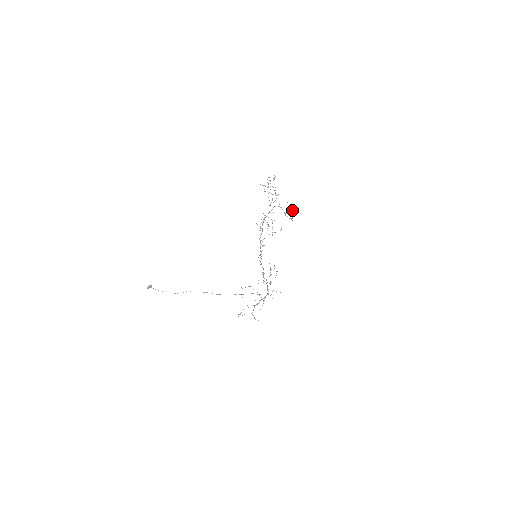
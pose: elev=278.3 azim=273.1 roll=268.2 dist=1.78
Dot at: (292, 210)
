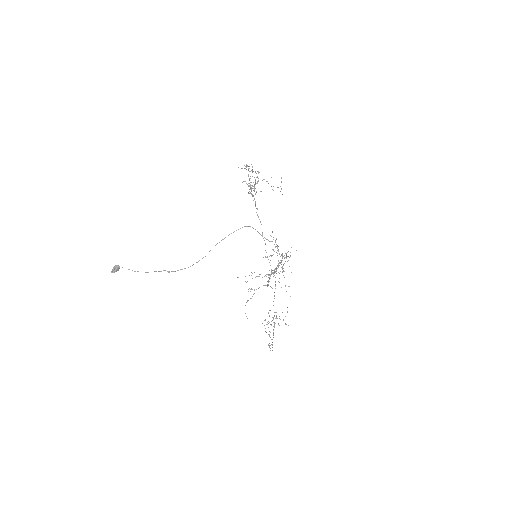
Dot at: occluded
